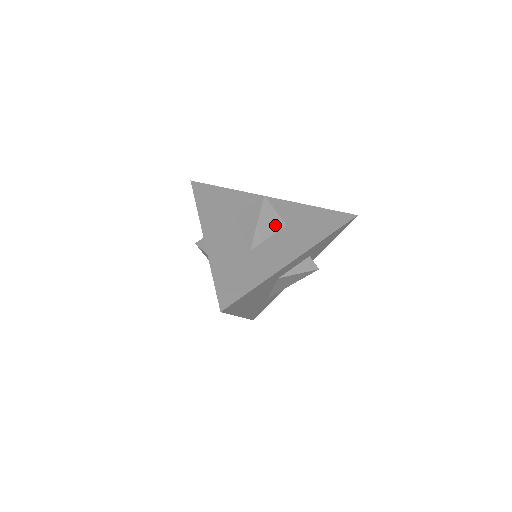
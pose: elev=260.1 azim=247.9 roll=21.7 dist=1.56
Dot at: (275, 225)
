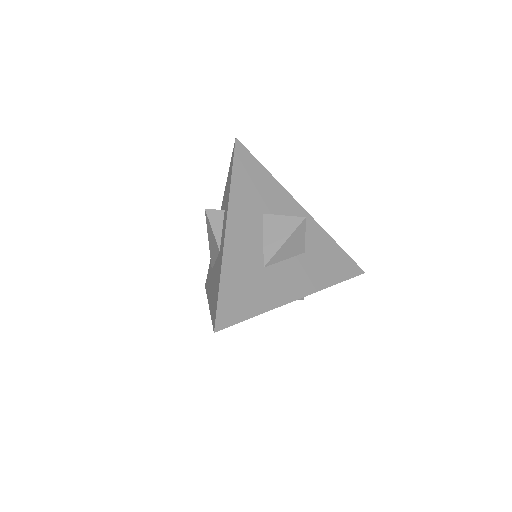
Dot at: (297, 249)
